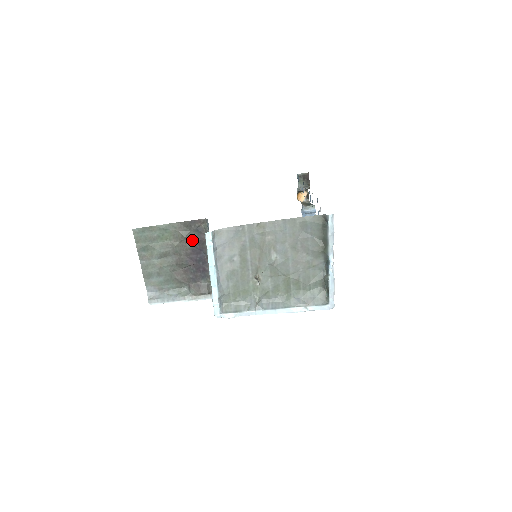
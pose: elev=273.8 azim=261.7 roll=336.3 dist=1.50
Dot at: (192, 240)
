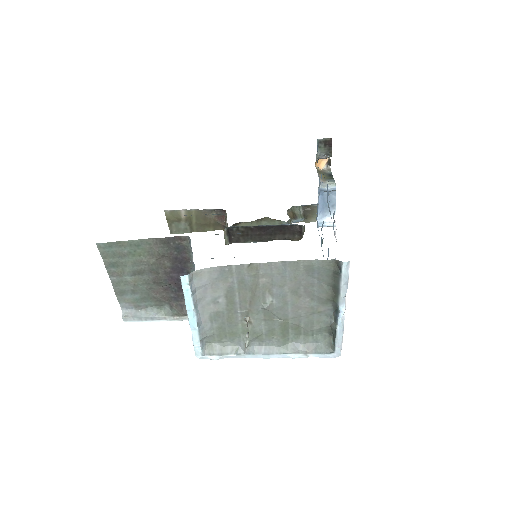
Dot at: (171, 258)
